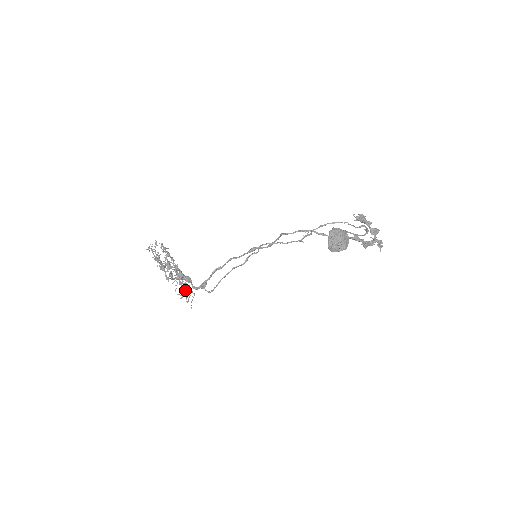
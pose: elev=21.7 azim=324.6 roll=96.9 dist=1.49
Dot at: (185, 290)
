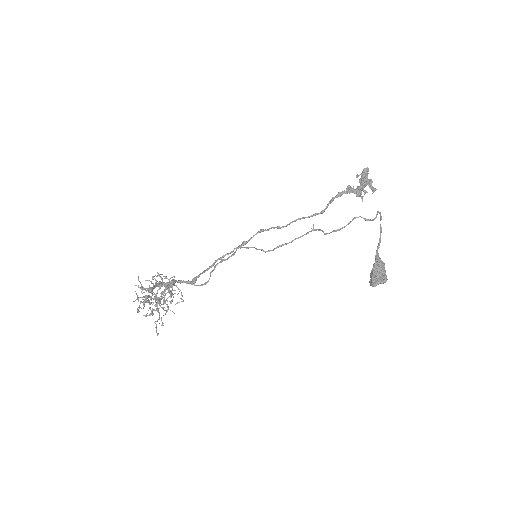
Dot at: occluded
